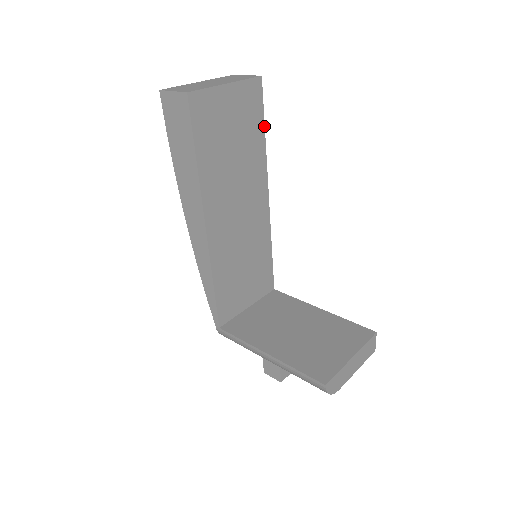
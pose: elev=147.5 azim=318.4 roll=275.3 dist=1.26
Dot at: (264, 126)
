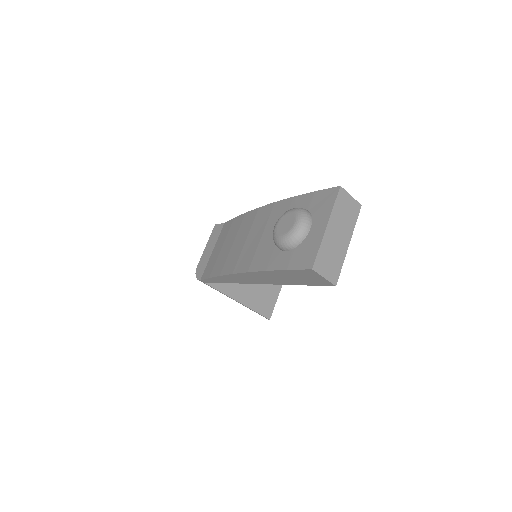
Dot at: occluded
